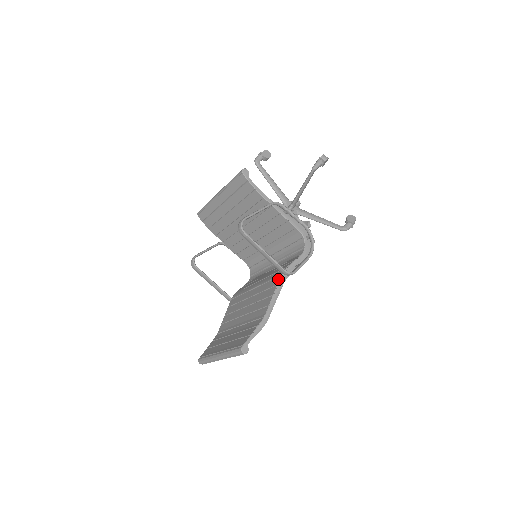
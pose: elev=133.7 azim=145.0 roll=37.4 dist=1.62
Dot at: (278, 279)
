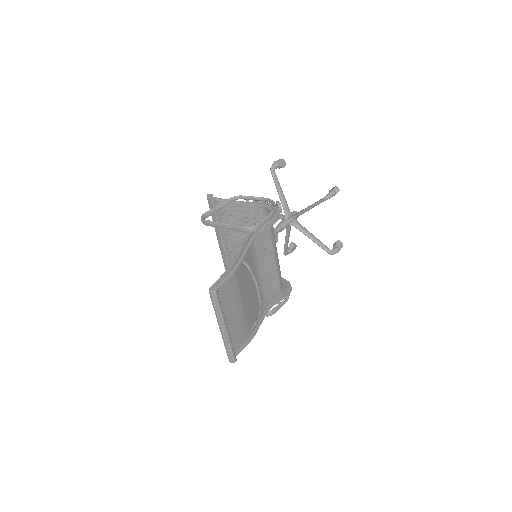
Dot at: (246, 239)
